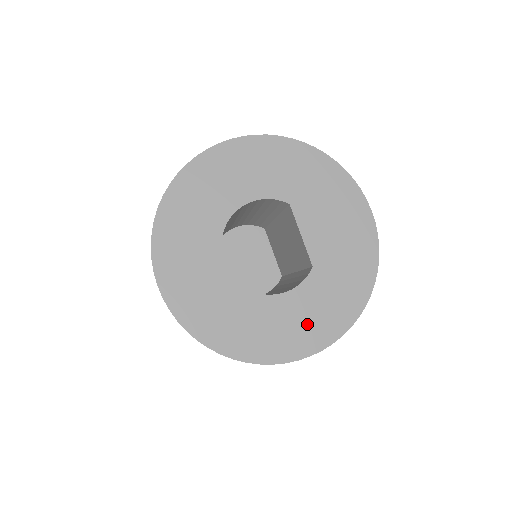
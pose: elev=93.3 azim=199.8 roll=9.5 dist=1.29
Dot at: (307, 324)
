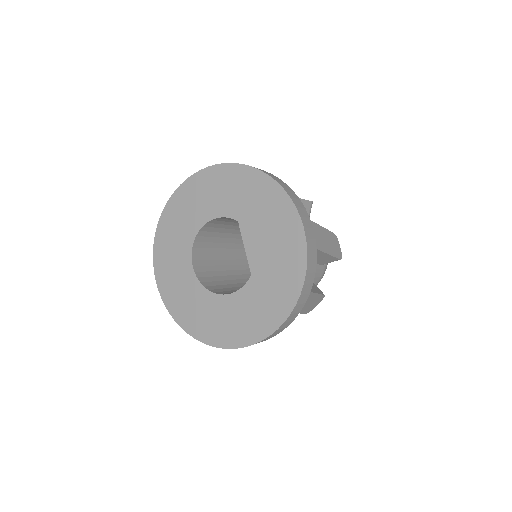
Dot at: (244, 321)
